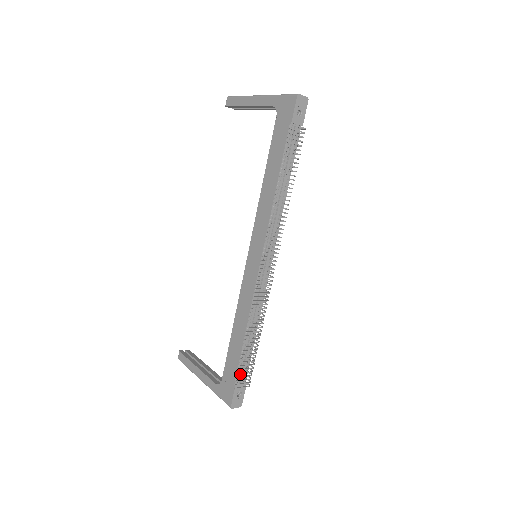
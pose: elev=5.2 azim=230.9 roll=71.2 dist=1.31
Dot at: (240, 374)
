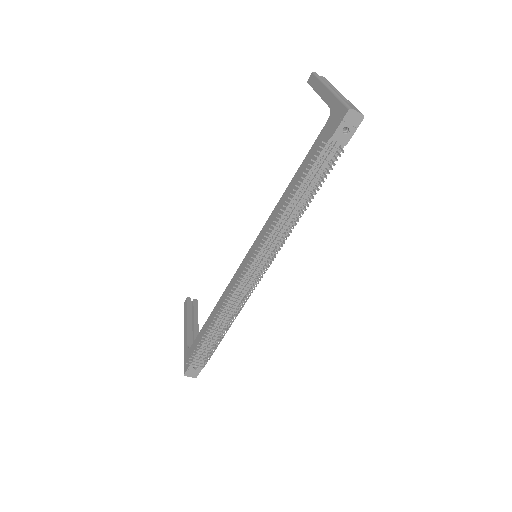
Dot at: occluded
